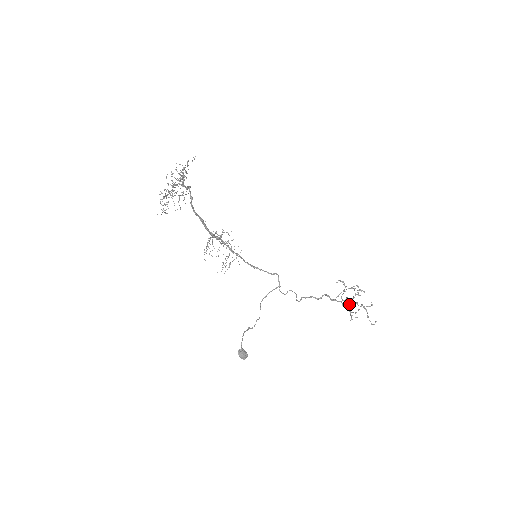
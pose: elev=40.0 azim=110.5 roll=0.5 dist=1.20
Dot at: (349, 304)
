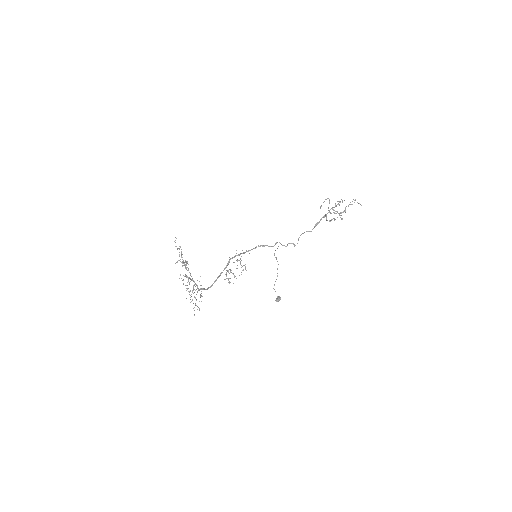
Dot at: occluded
